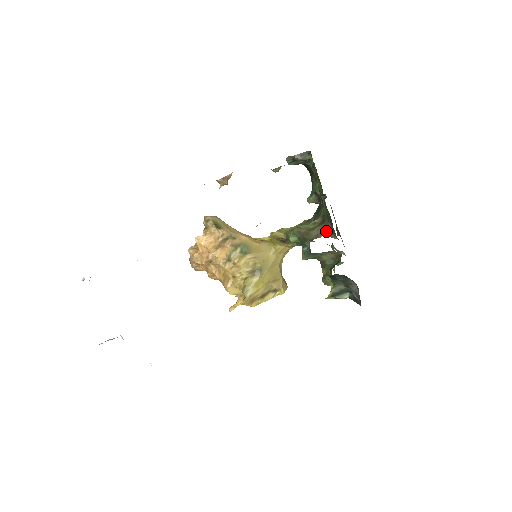
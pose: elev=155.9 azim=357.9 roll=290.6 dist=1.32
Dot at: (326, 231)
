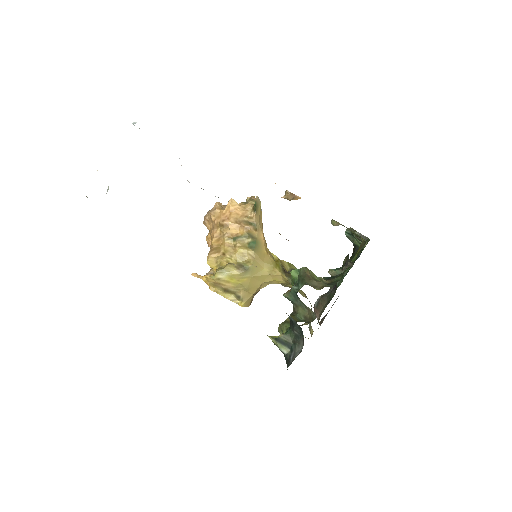
Dot at: (317, 306)
